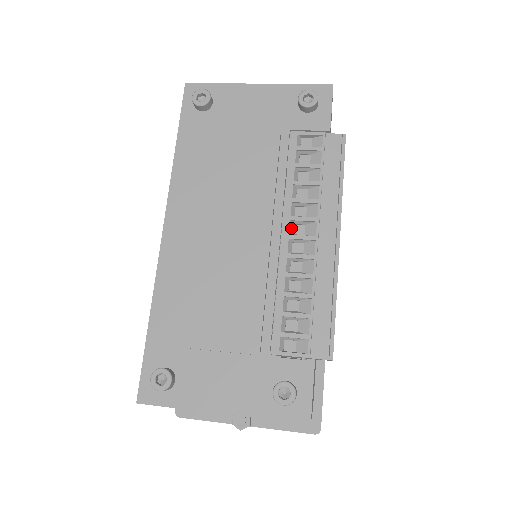
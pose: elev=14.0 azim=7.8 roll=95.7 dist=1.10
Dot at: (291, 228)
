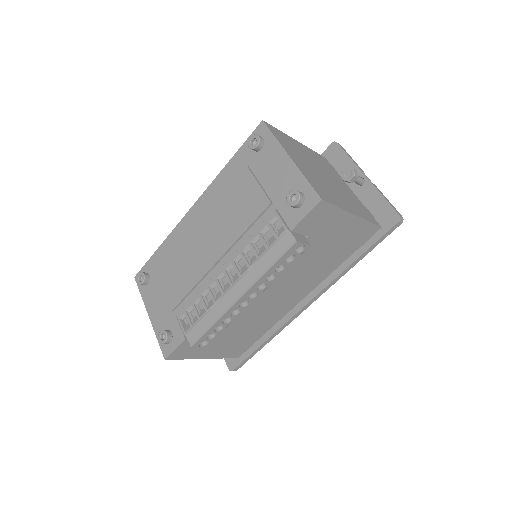
Dot at: (230, 267)
